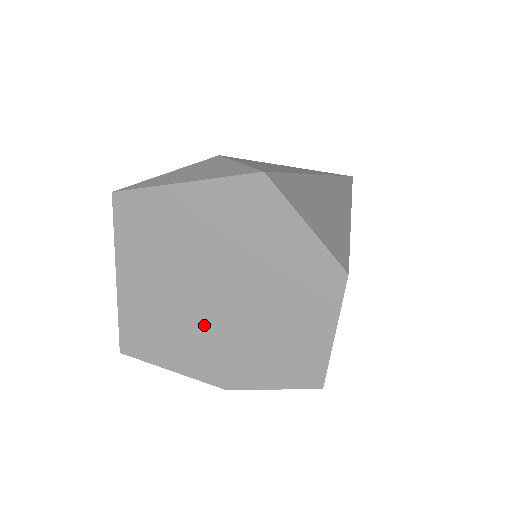
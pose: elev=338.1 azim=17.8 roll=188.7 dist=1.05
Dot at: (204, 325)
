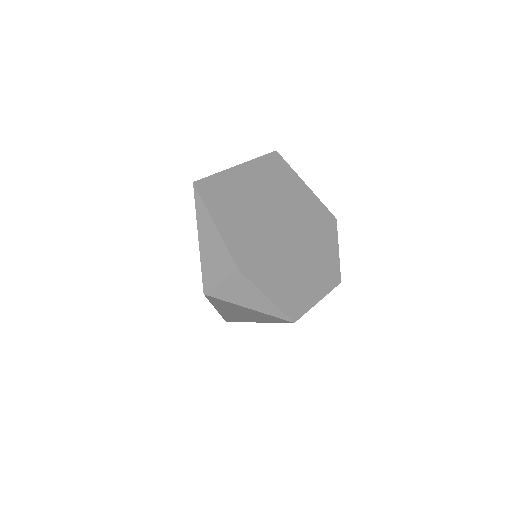
Dot at: (262, 230)
